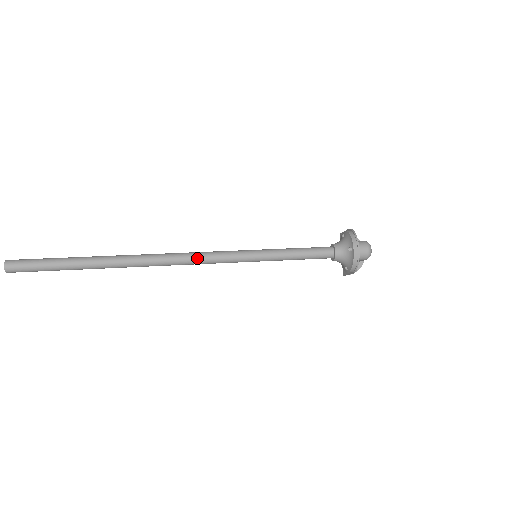
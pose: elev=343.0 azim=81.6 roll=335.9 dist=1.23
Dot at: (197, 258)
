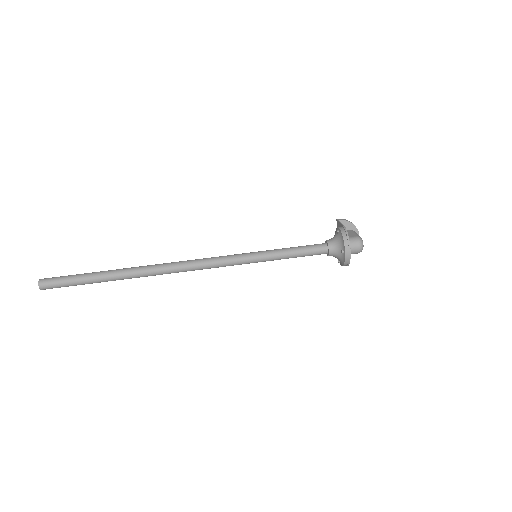
Dot at: (203, 266)
